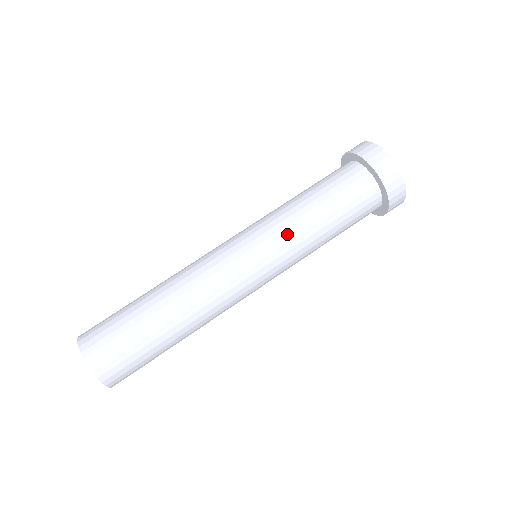
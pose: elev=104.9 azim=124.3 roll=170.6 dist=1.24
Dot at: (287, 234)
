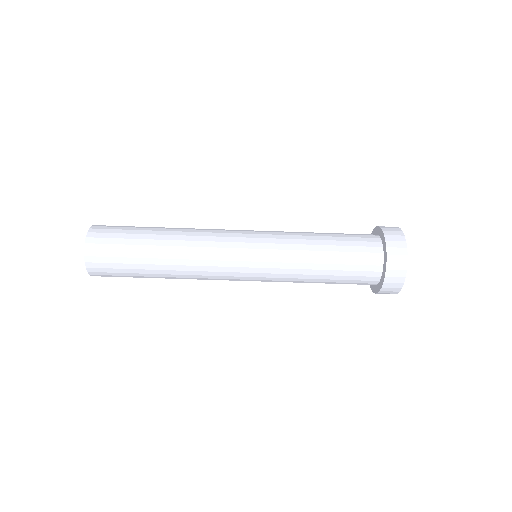
Dot at: (285, 278)
